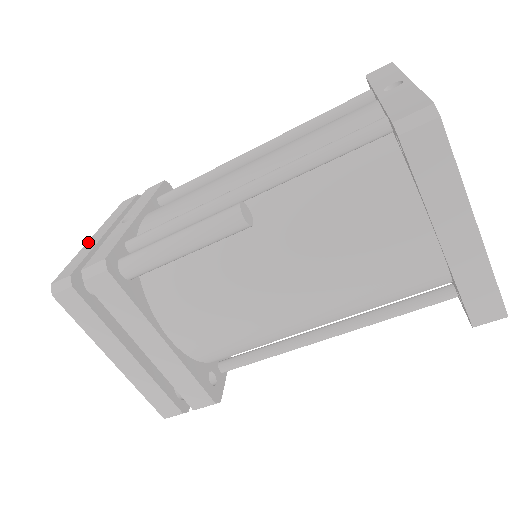
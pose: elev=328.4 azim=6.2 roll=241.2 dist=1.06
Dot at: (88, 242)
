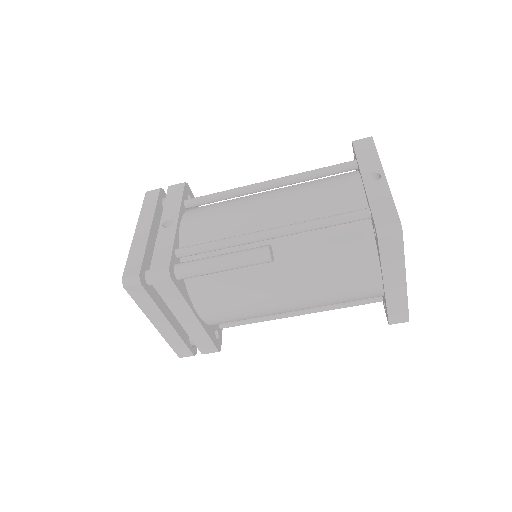
Dot at: (135, 237)
